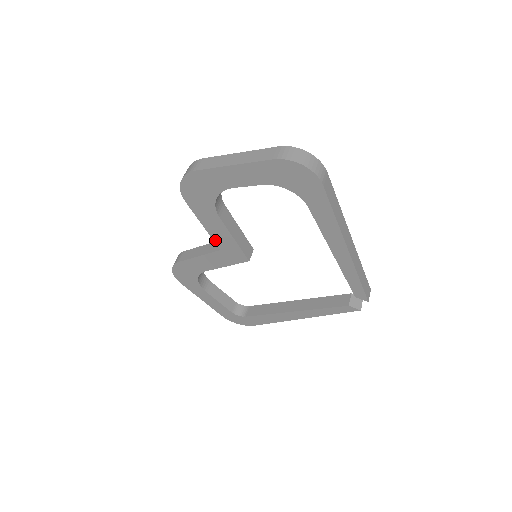
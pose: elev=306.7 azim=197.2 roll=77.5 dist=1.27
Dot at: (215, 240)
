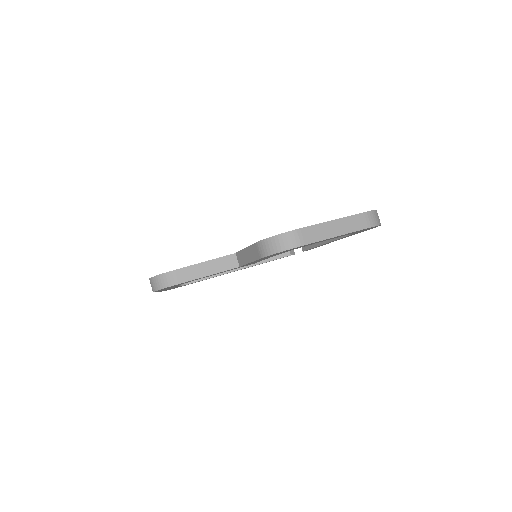
Dot at: occluded
